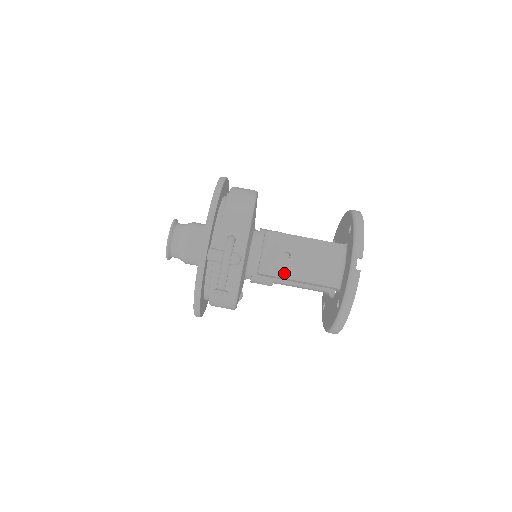
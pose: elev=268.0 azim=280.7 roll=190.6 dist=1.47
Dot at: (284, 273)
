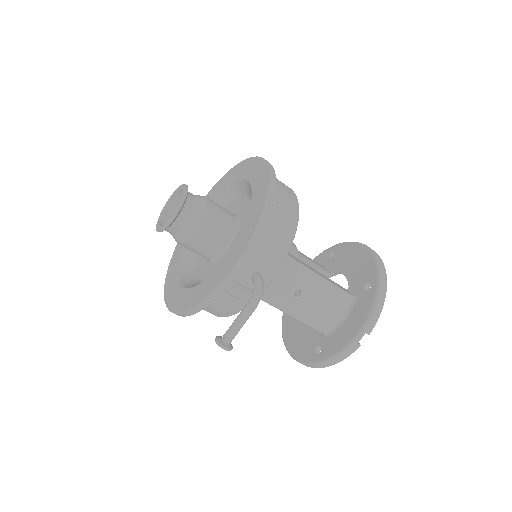
Dot at: (284, 307)
